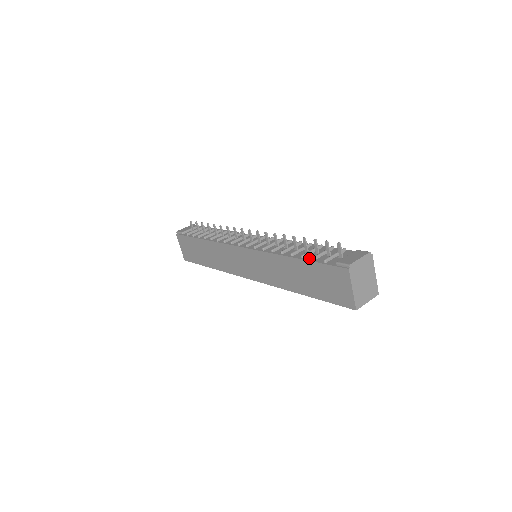
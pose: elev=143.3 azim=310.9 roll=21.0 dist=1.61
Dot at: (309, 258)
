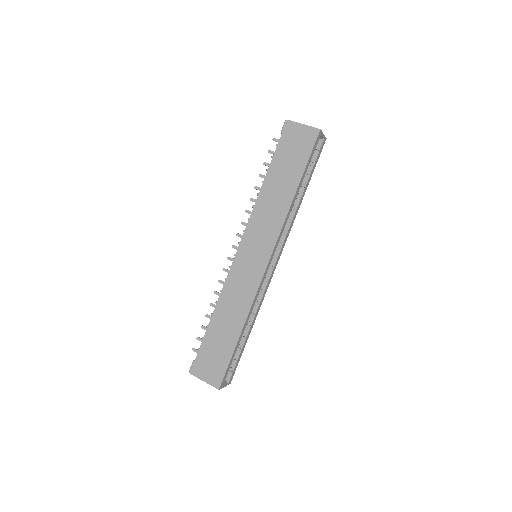
Dot at: (271, 164)
